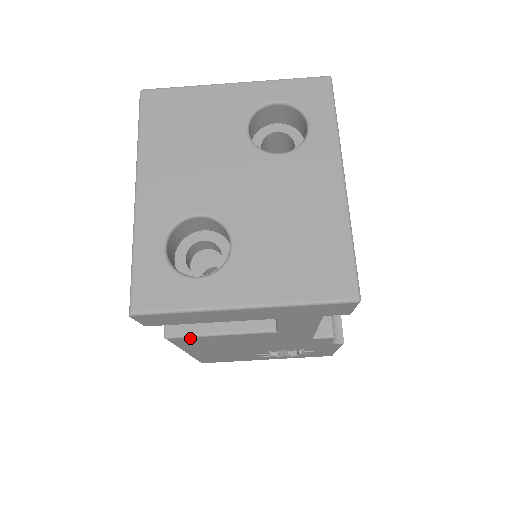
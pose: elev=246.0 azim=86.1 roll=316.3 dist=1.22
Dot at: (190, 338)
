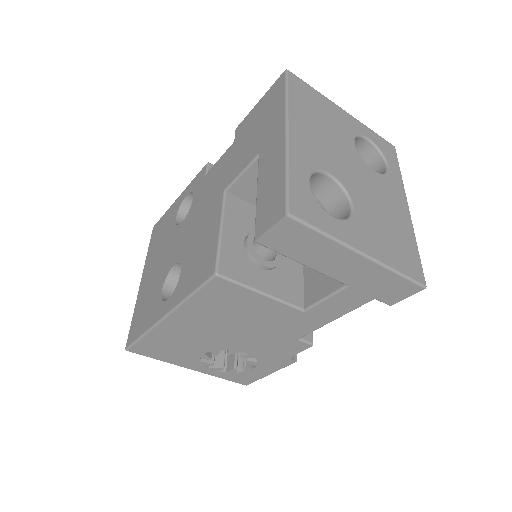
Dot at: (233, 286)
